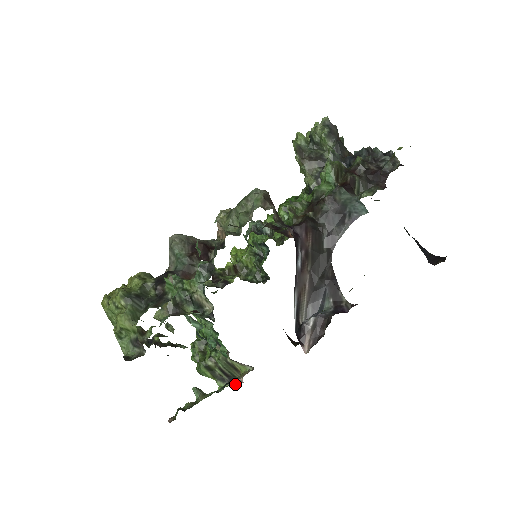
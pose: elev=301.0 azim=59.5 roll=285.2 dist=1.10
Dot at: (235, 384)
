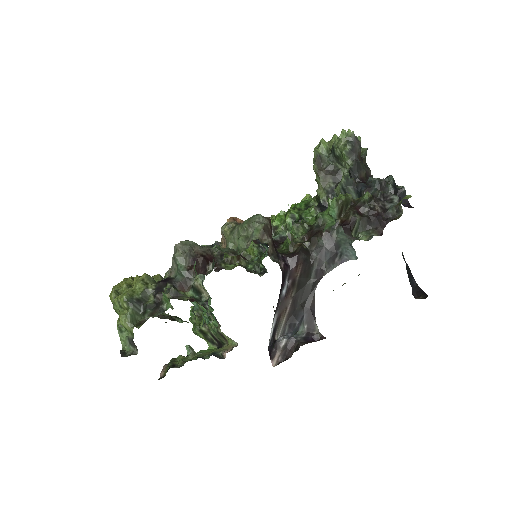
Dot at: (219, 358)
